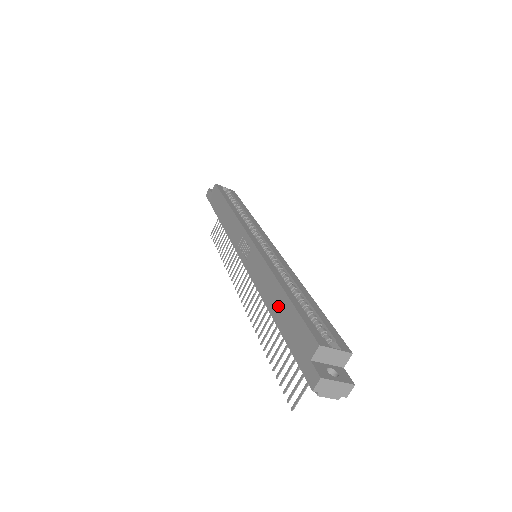
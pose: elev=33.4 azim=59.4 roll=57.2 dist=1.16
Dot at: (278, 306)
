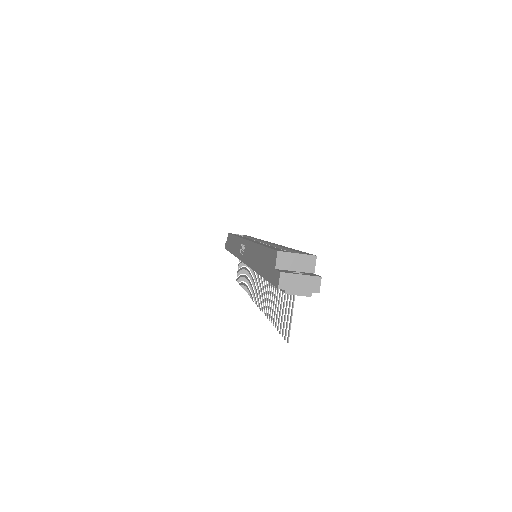
Dot at: (258, 260)
